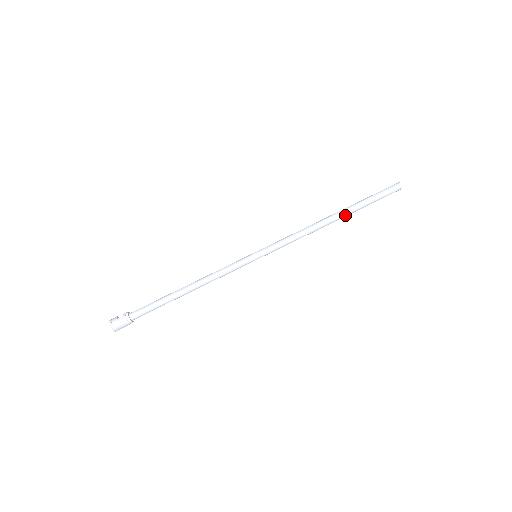
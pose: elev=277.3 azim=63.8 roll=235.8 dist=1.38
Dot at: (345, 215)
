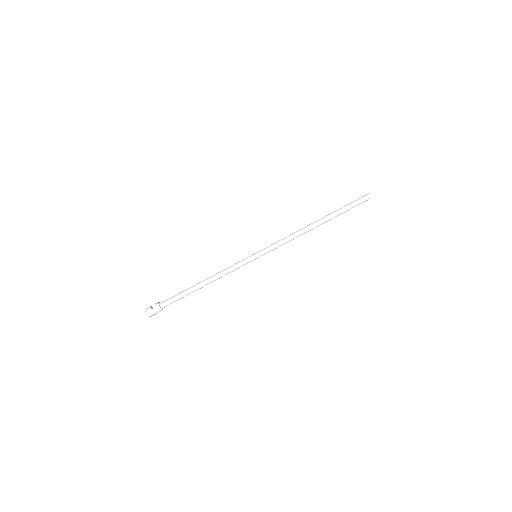
Dot at: occluded
